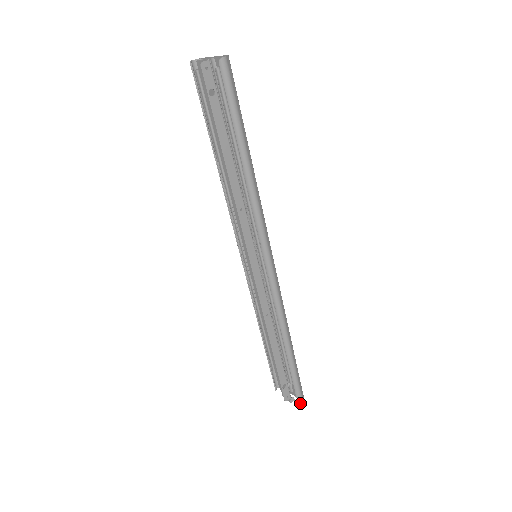
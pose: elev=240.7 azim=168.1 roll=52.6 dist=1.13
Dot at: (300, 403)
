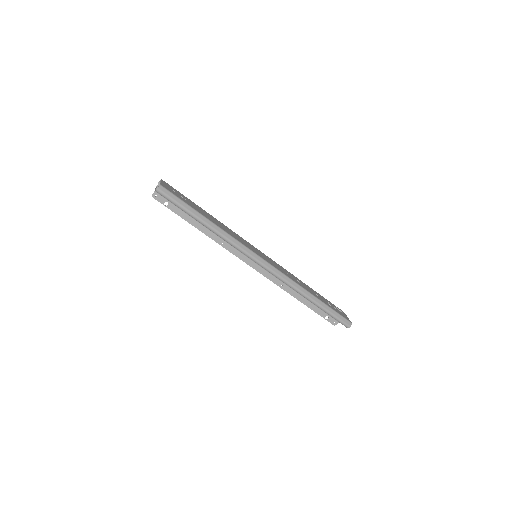
Dot at: (344, 325)
